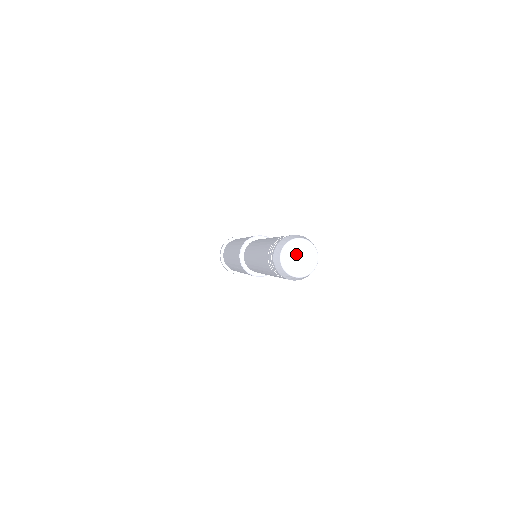
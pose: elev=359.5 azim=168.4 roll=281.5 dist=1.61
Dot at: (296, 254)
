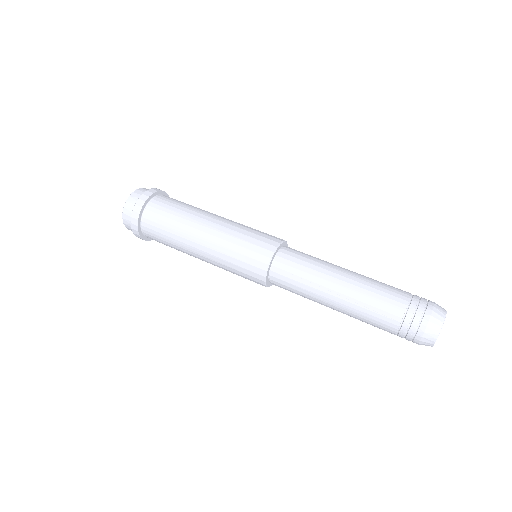
Dot at: occluded
